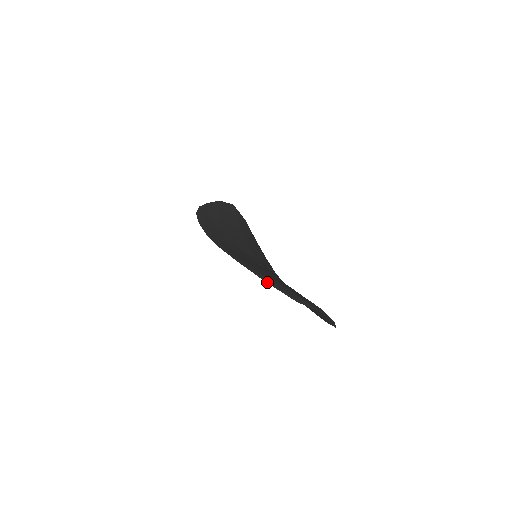
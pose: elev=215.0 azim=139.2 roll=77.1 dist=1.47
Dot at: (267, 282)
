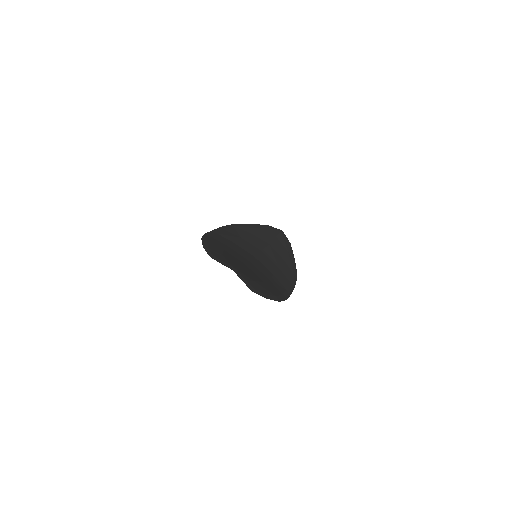
Dot at: (204, 247)
